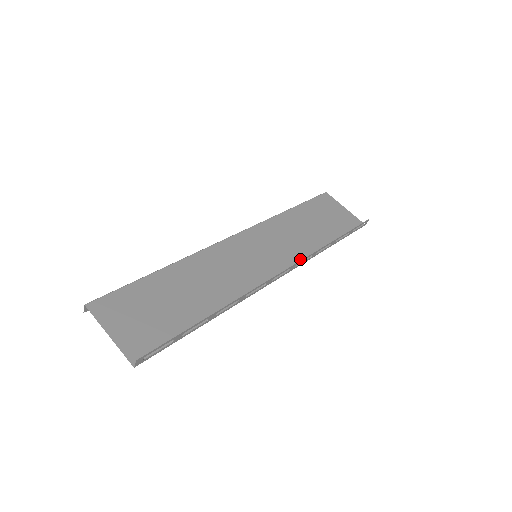
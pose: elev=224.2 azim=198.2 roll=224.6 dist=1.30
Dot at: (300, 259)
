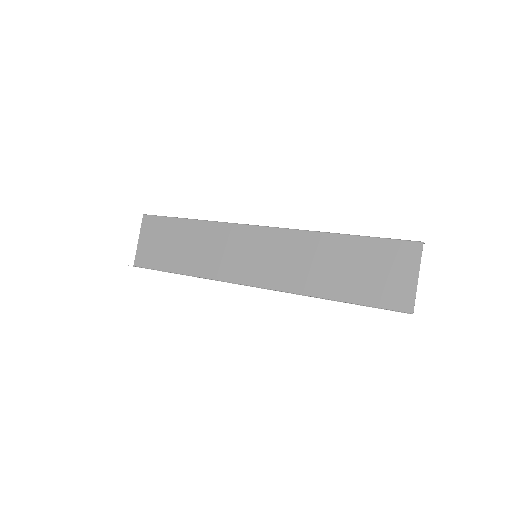
Dot at: (286, 287)
